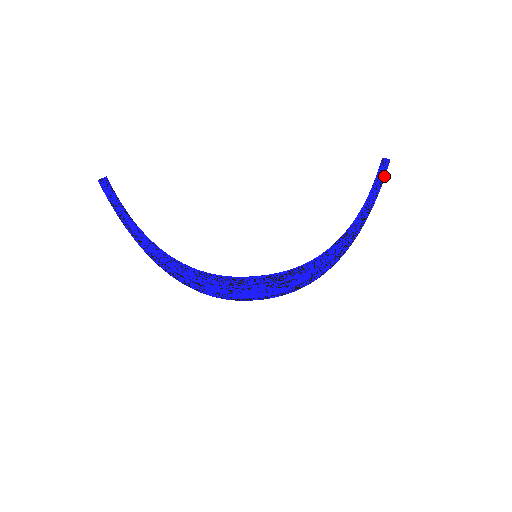
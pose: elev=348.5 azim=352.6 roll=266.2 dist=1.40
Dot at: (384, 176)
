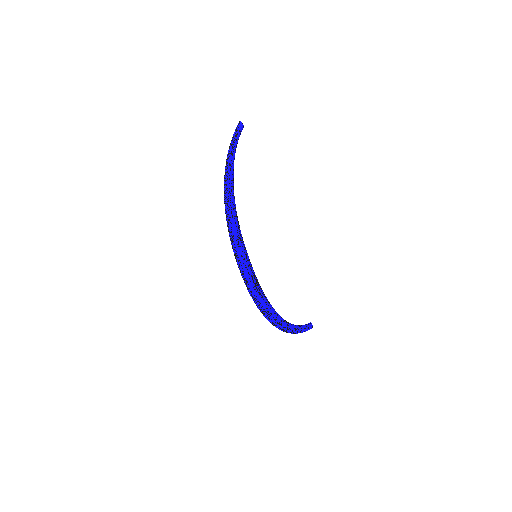
Dot at: (308, 329)
